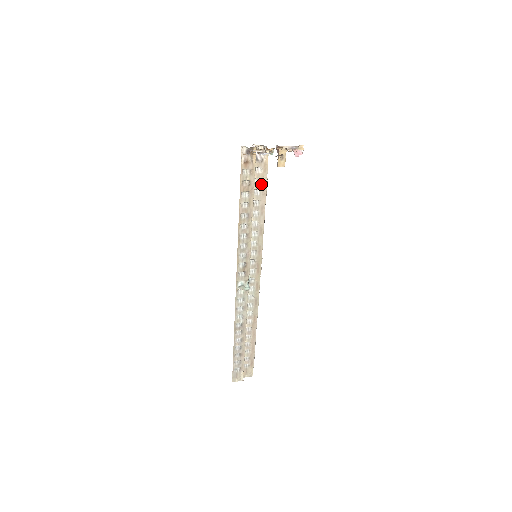
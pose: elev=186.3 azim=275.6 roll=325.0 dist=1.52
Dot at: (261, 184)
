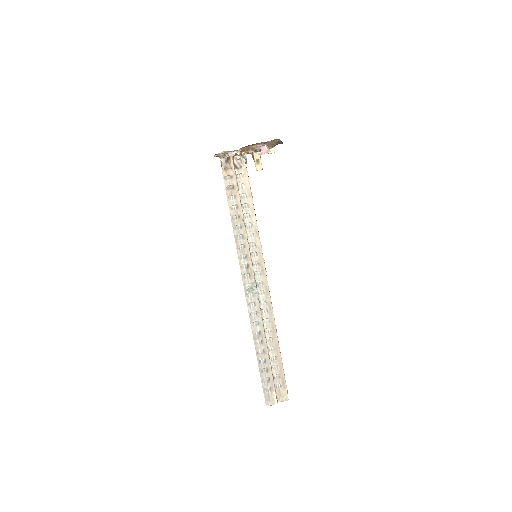
Dot at: (245, 188)
